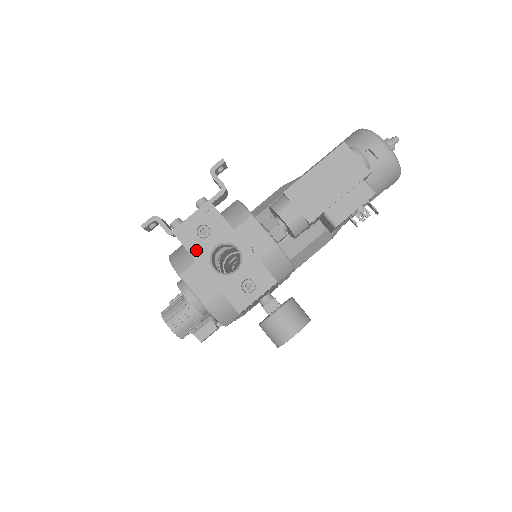
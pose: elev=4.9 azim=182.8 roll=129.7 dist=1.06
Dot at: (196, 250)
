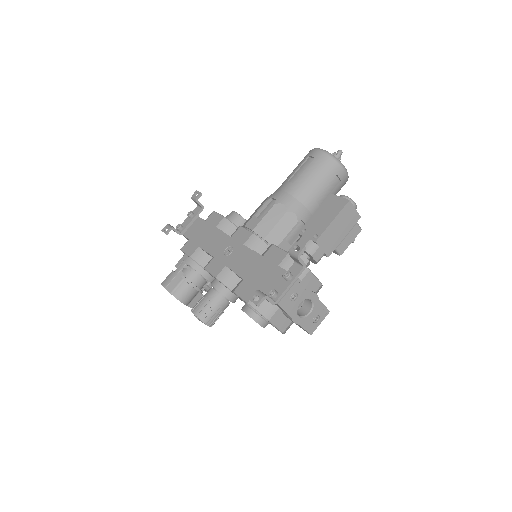
Dot at: (290, 309)
